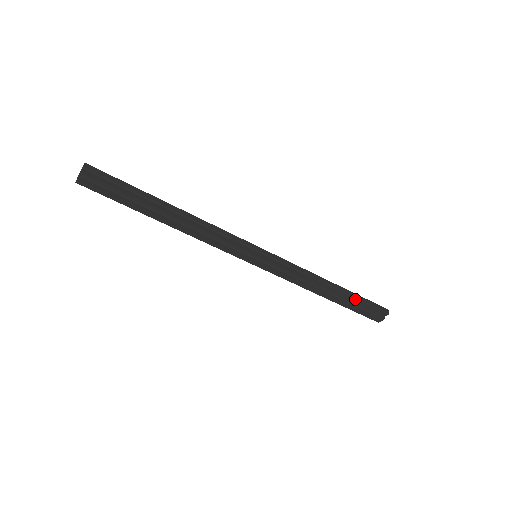
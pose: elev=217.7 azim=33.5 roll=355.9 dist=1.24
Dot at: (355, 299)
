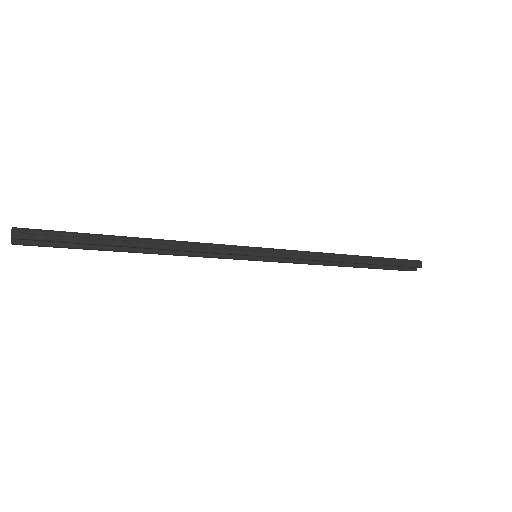
Dot at: (381, 265)
